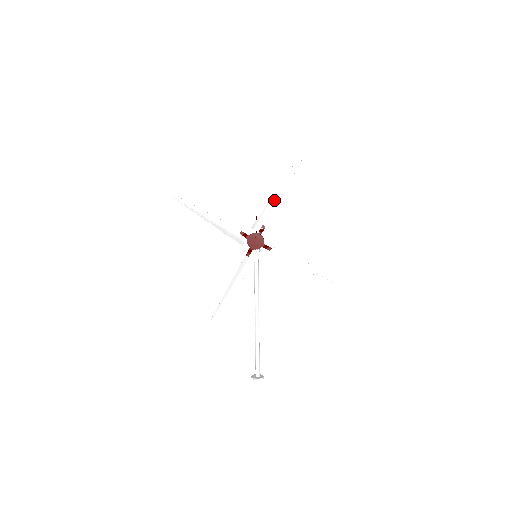
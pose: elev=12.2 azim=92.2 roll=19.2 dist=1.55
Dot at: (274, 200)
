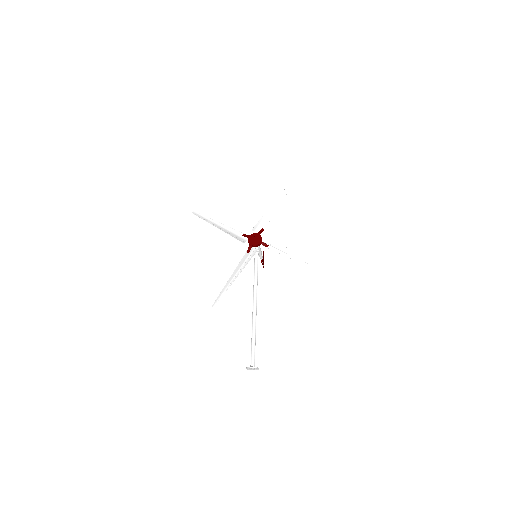
Dot at: (272, 210)
